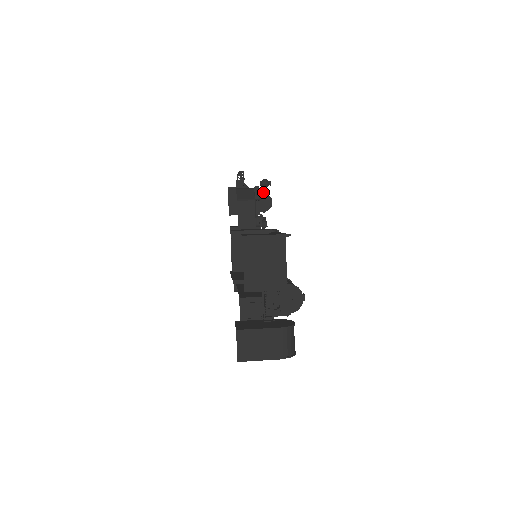
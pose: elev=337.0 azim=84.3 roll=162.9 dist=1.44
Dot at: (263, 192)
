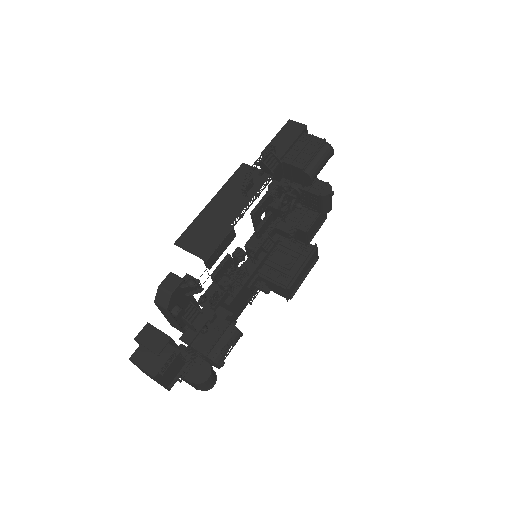
Dot at: (301, 169)
